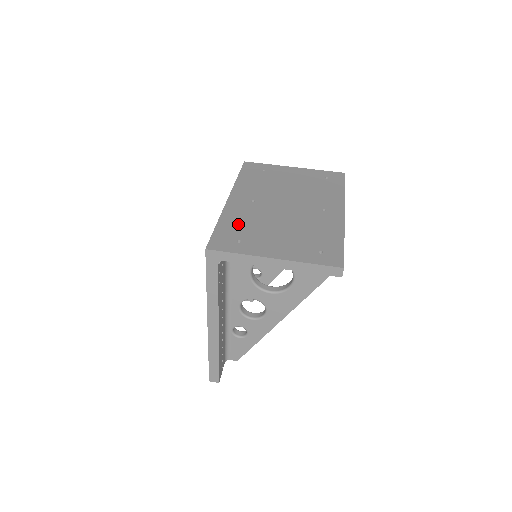
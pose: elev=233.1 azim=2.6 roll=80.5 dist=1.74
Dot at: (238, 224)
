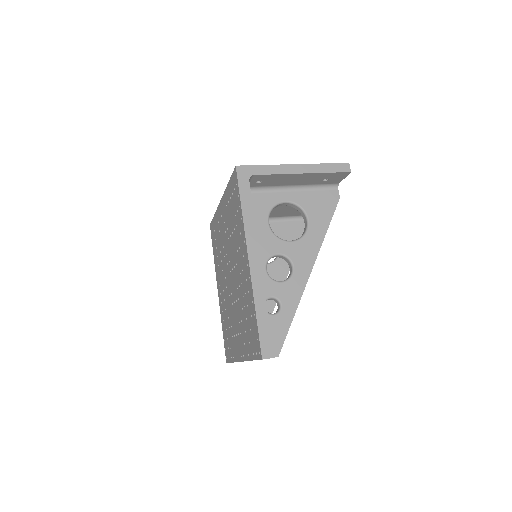
Dot at: occluded
